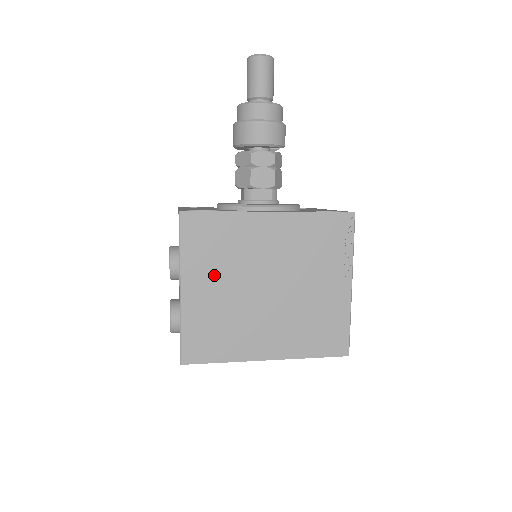
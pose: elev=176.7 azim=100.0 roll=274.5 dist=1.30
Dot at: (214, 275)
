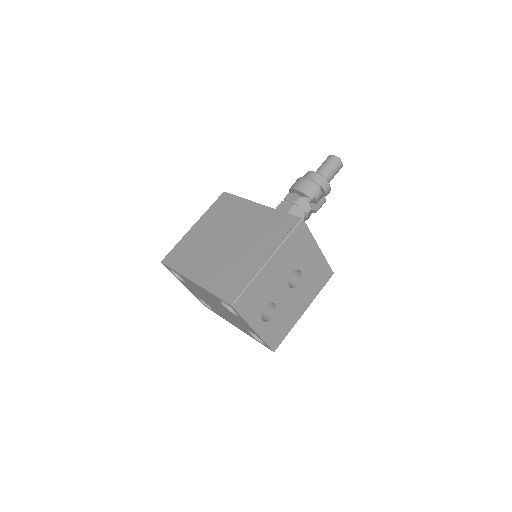
Dot at: (211, 225)
